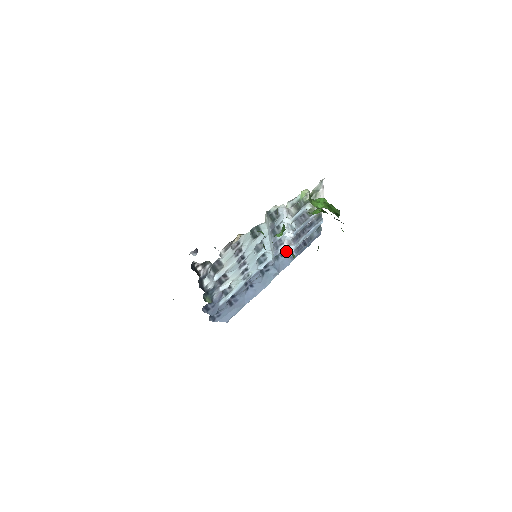
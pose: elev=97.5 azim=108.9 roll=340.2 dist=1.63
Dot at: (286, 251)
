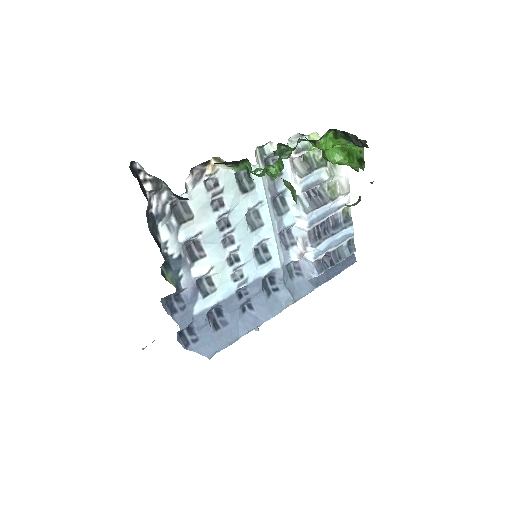
Dot at: (303, 266)
